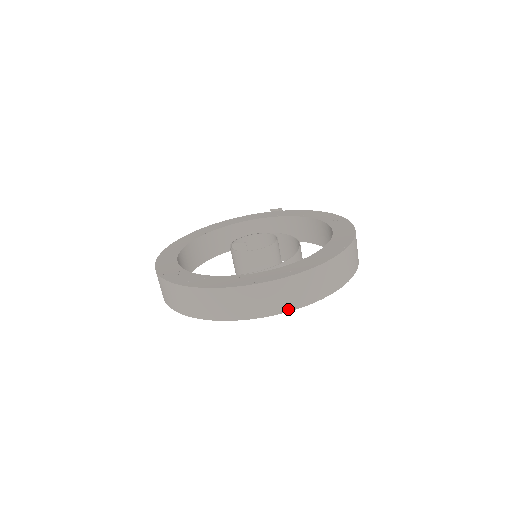
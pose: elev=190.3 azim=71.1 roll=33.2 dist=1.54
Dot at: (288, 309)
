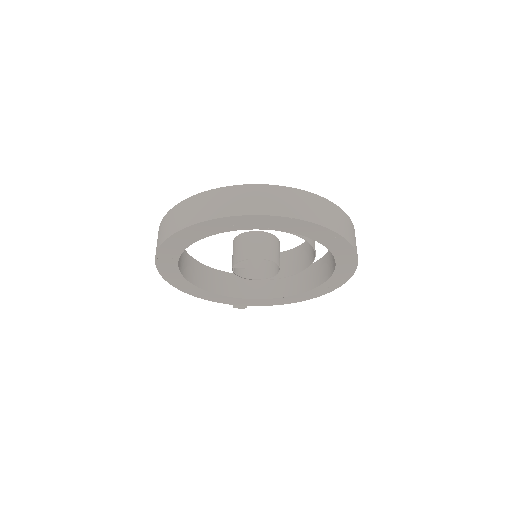
Dot at: (330, 227)
